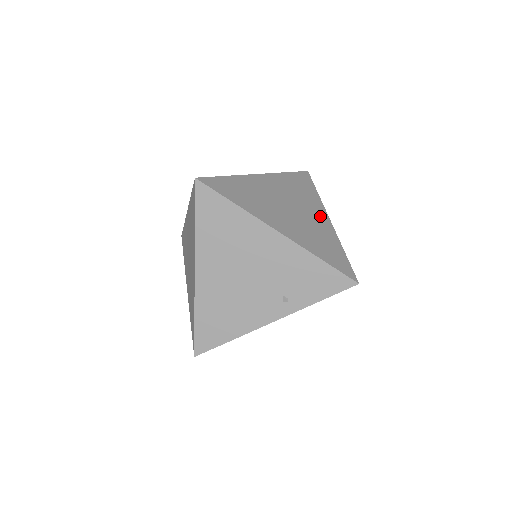
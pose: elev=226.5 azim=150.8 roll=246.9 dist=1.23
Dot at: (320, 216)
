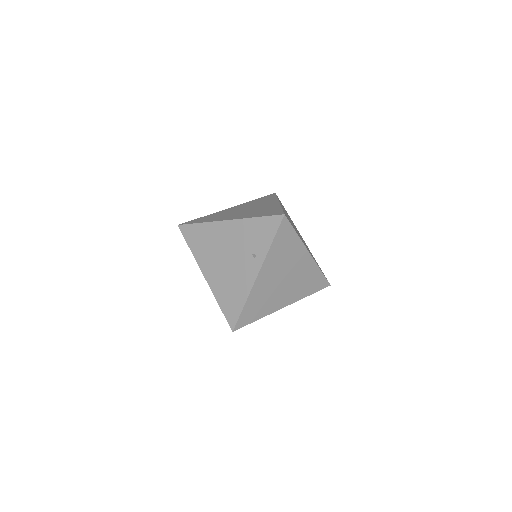
Dot at: (271, 204)
